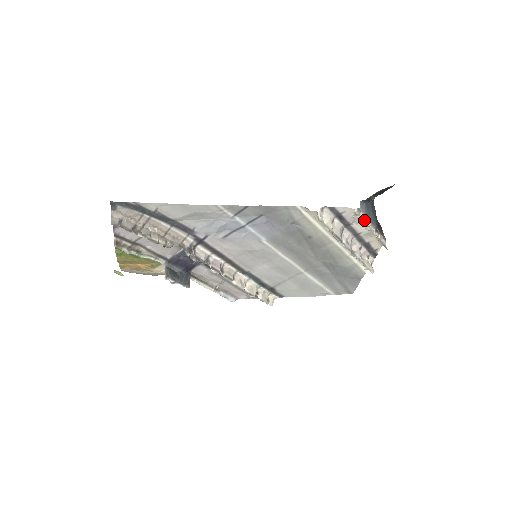
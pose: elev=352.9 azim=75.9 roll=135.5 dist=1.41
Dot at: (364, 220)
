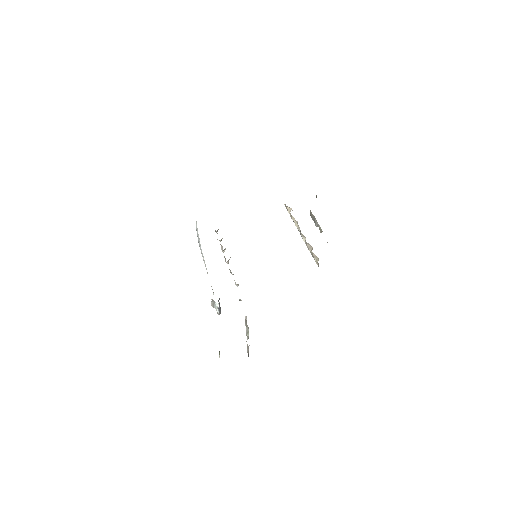
Dot at: occluded
